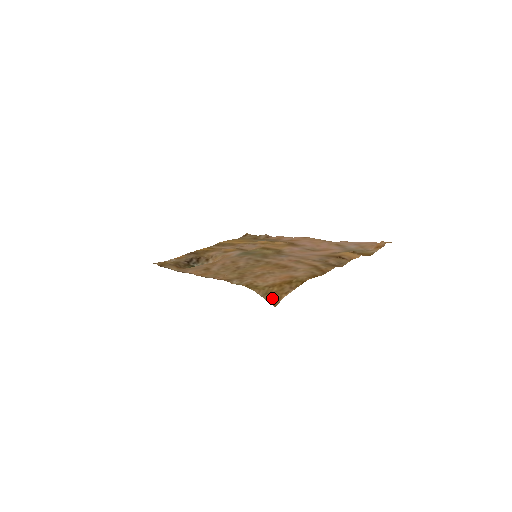
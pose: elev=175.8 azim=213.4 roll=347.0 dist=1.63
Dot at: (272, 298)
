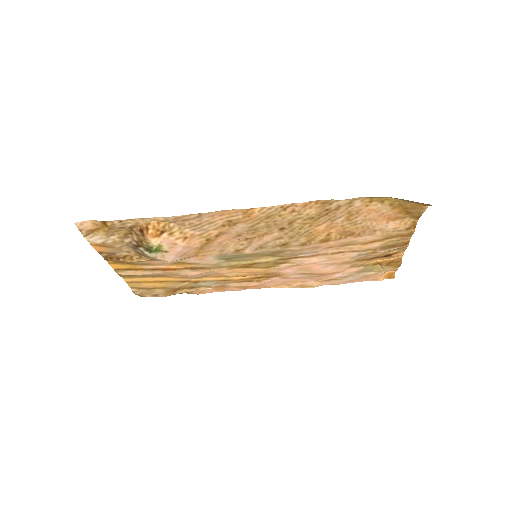
Dot at: (418, 203)
